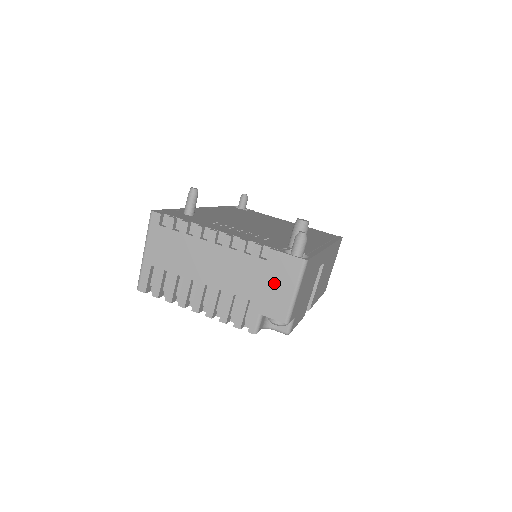
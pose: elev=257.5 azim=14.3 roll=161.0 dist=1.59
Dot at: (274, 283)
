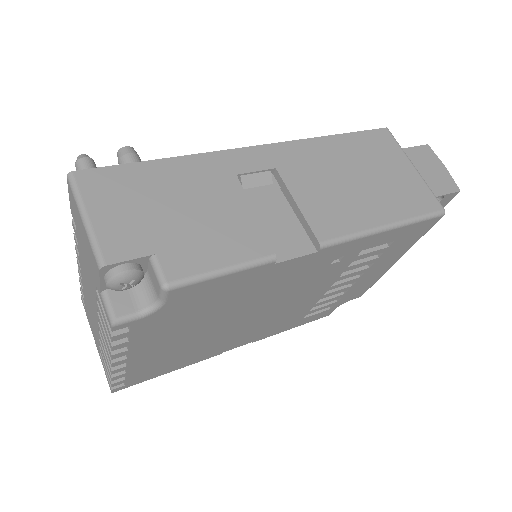
Dot at: (83, 239)
